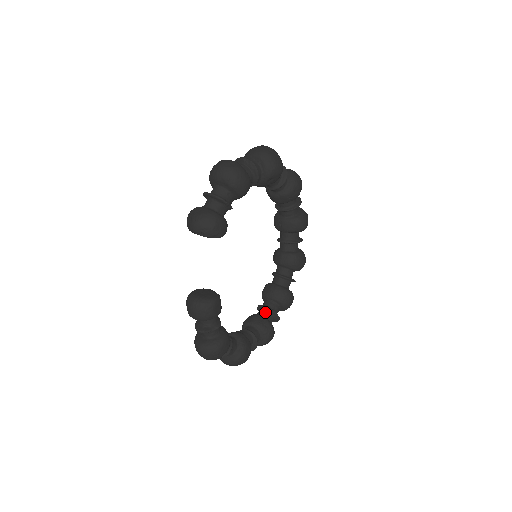
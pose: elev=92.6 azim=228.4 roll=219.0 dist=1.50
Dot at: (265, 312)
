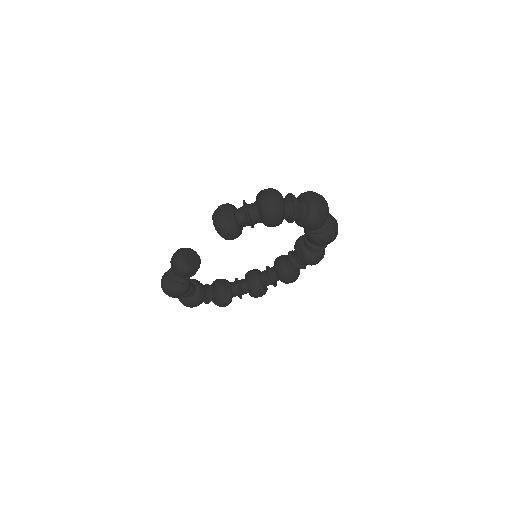
Dot at: (236, 287)
